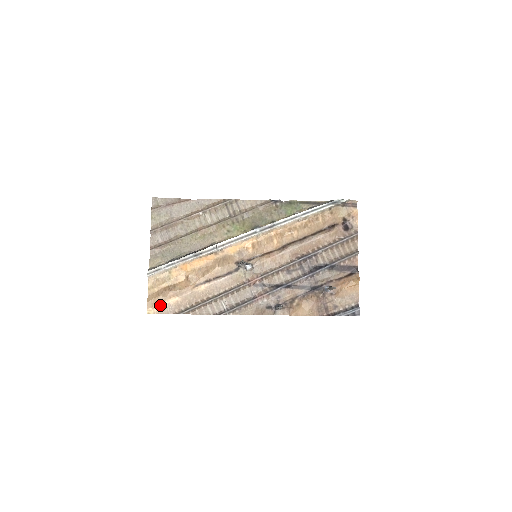
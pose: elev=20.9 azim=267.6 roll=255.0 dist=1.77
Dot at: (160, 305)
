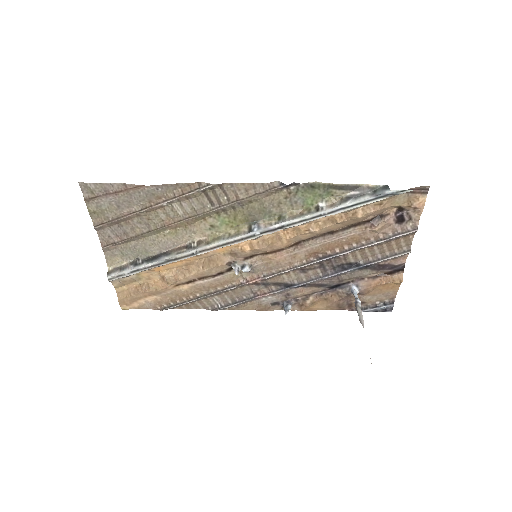
Dot at: (135, 303)
